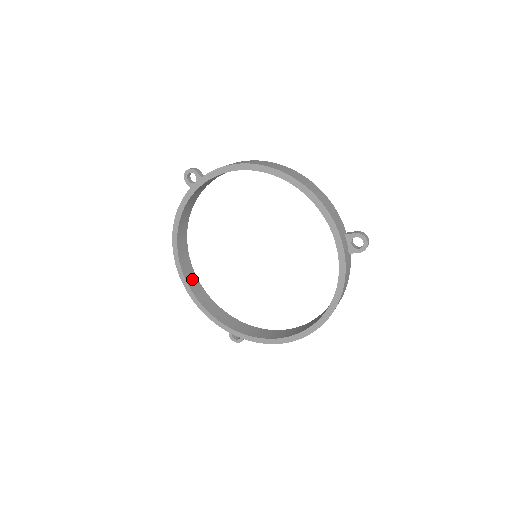
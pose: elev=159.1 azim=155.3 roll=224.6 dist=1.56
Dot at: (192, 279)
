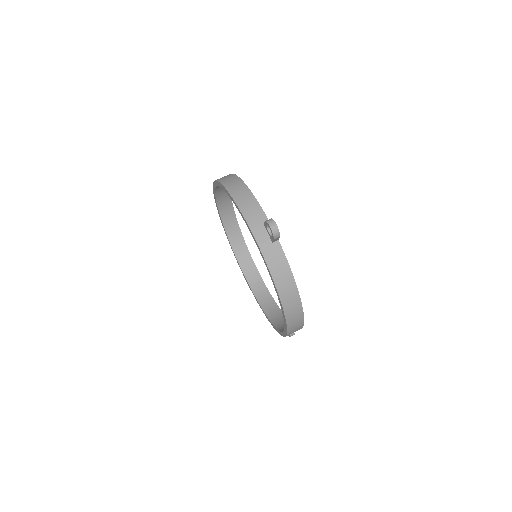
Dot at: occluded
